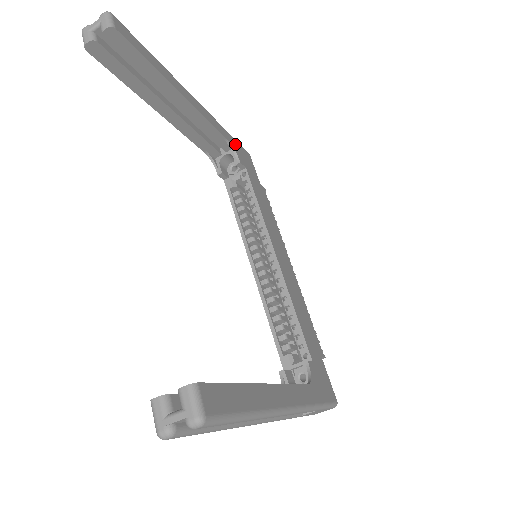
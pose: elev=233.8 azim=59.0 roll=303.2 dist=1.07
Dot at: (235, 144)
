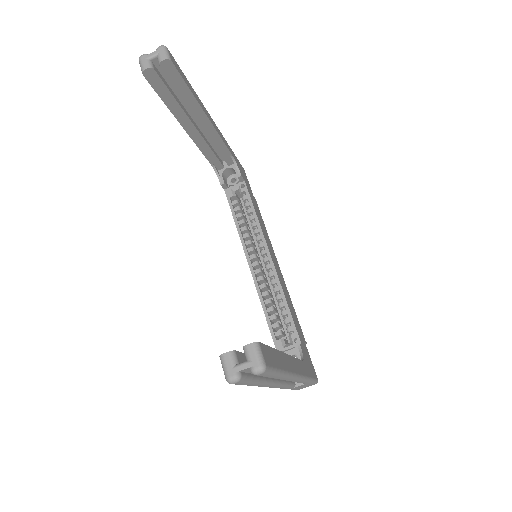
Dot at: (236, 159)
